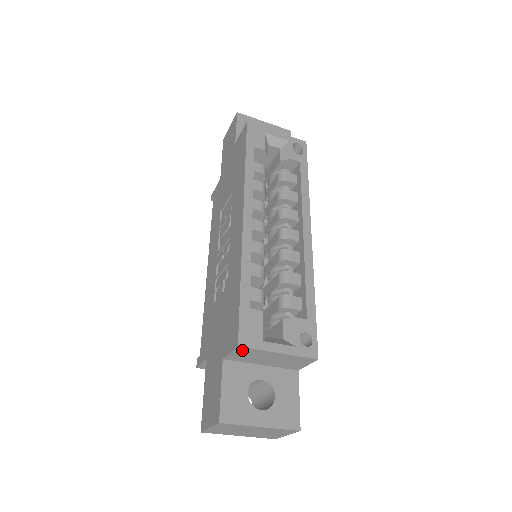
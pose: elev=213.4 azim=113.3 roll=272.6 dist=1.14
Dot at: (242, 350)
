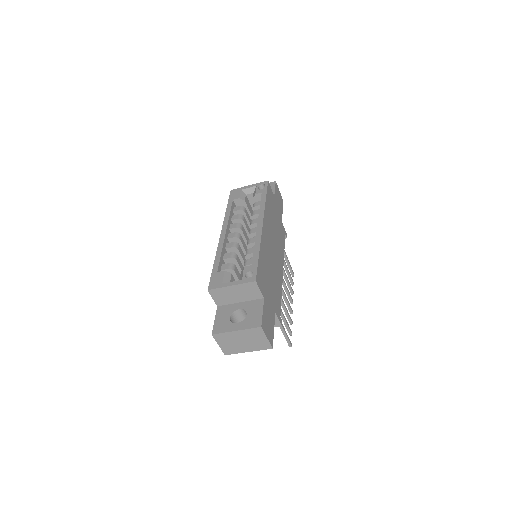
Dot at: (214, 293)
